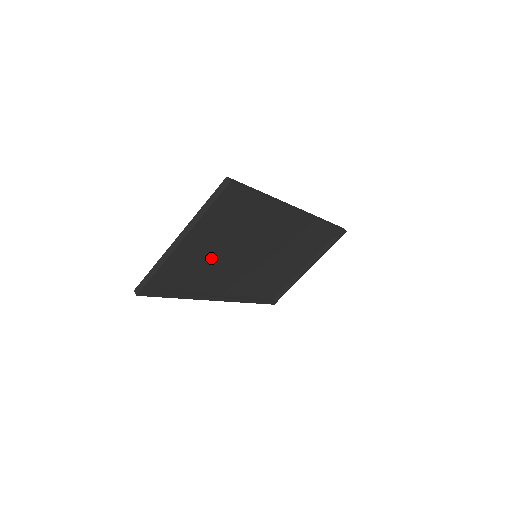
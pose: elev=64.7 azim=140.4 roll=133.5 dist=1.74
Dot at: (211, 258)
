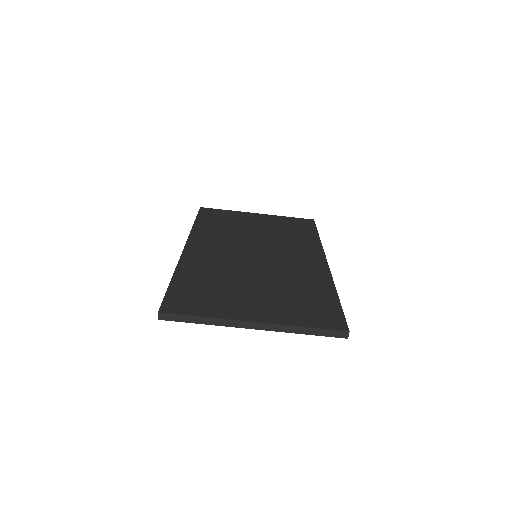
Dot at: occluded
